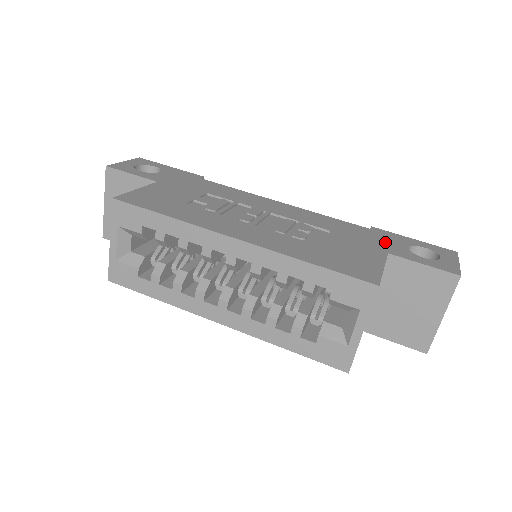
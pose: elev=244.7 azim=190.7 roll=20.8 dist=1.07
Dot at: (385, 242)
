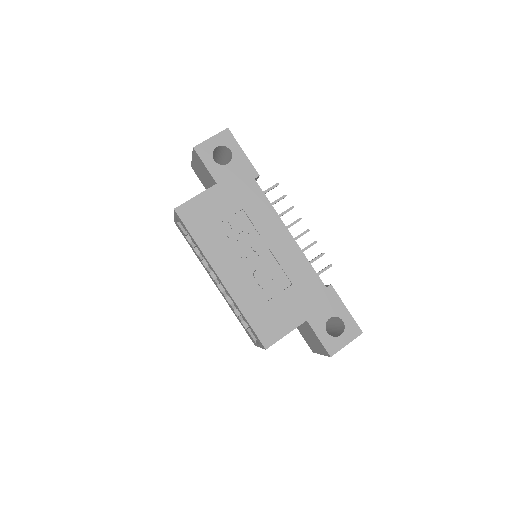
Dot at: (319, 307)
